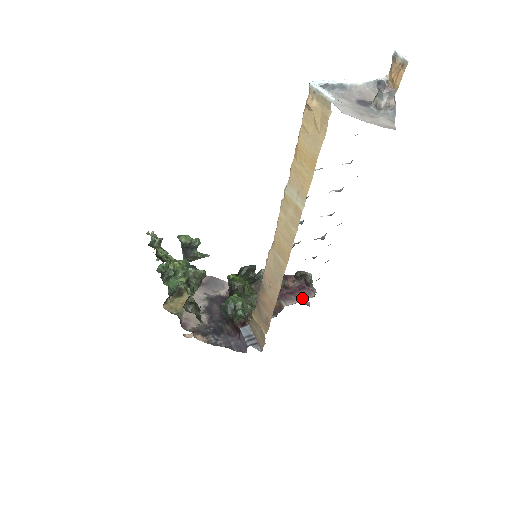
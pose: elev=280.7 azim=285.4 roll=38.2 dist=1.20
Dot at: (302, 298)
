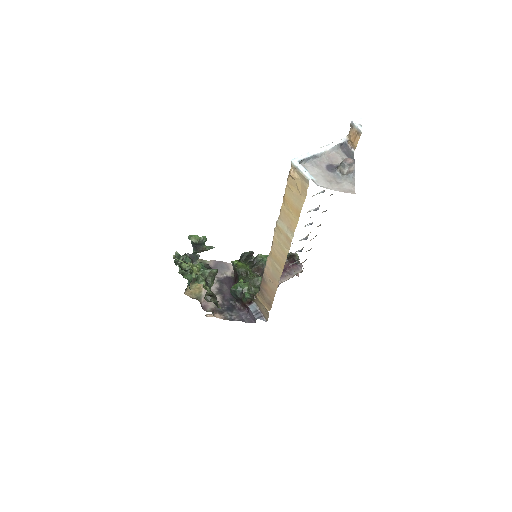
Dot at: (292, 274)
